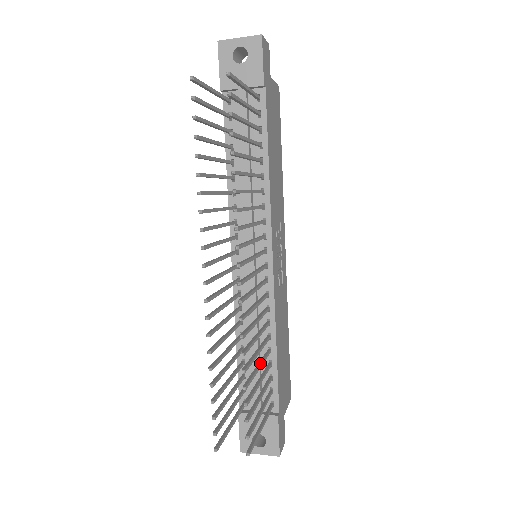
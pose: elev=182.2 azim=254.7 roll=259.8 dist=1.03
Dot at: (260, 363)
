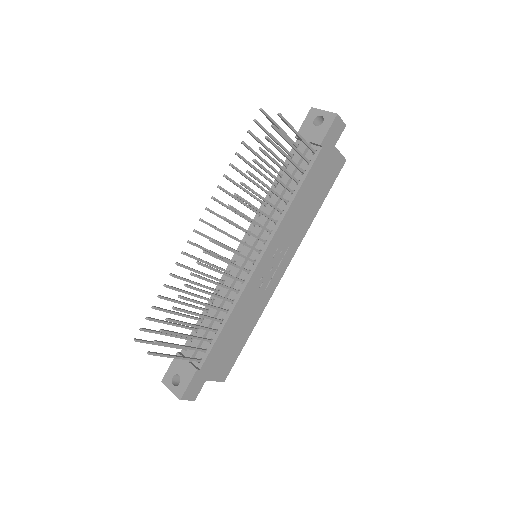
Dot at: occluded
